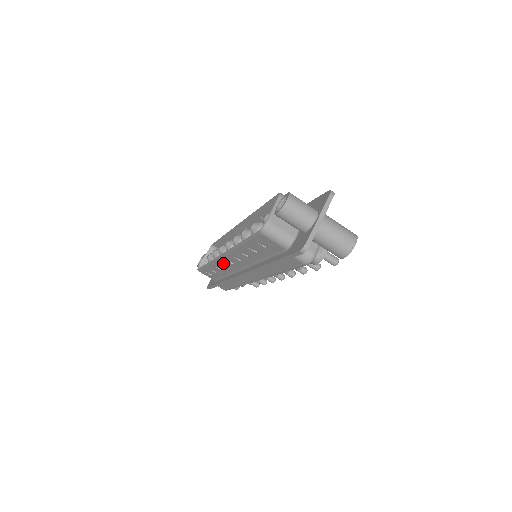
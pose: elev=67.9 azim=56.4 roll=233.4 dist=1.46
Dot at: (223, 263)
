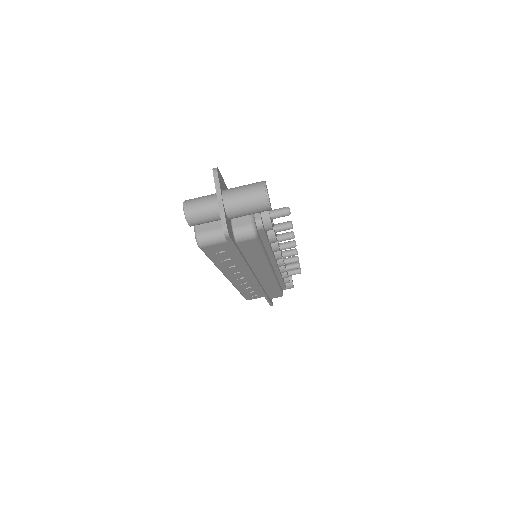
Dot at: (240, 283)
